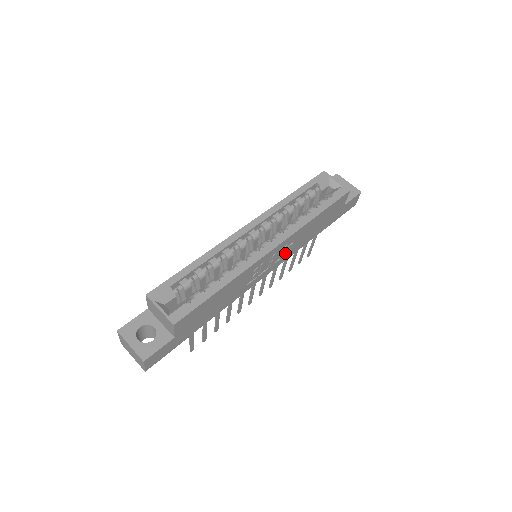
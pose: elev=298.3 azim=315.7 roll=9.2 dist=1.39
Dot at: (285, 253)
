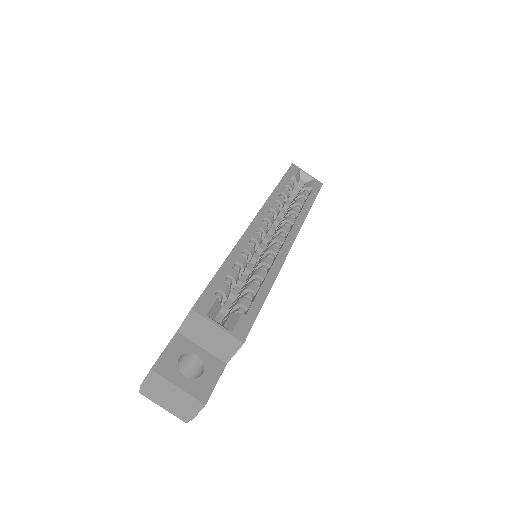
Dot at: occluded
